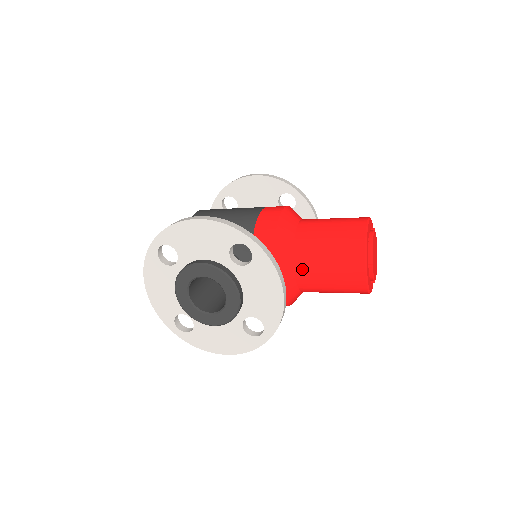
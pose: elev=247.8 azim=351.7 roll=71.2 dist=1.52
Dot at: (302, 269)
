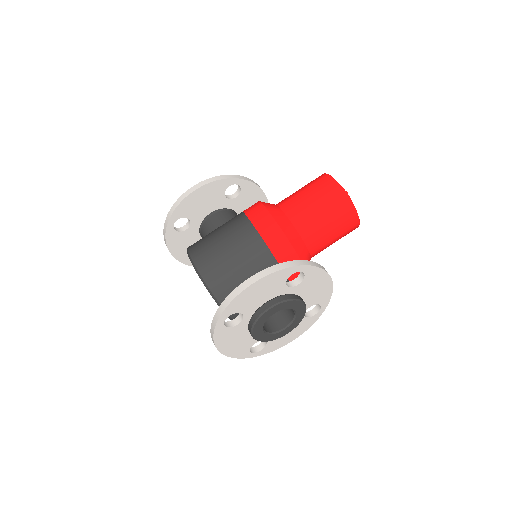
Dot at: (315, 247)
